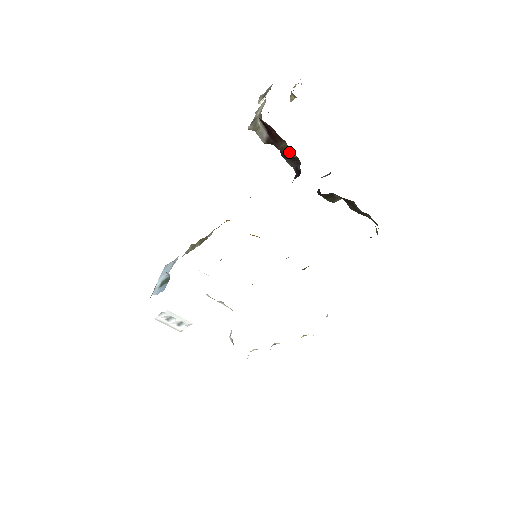
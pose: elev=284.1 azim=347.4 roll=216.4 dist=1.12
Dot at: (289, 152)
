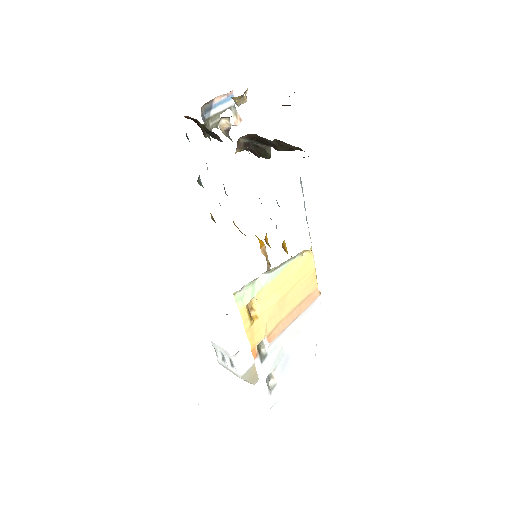
Dot at: (204, 127)
